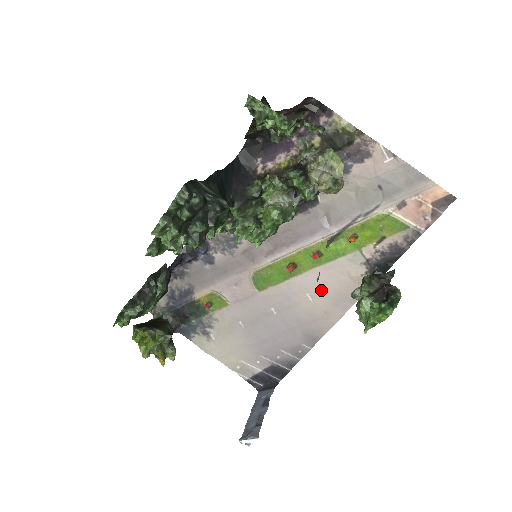
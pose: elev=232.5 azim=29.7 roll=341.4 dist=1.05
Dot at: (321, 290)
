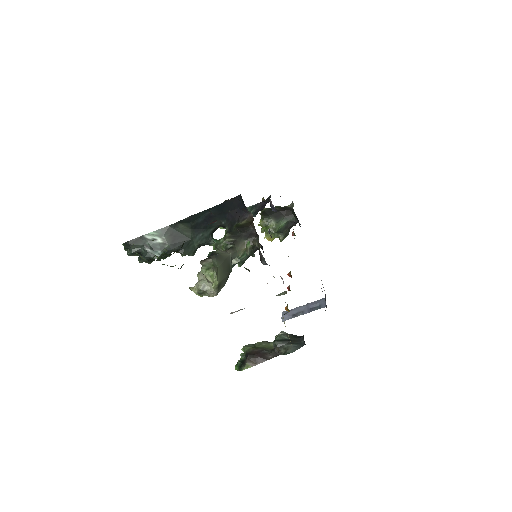
Dot at: occluded
